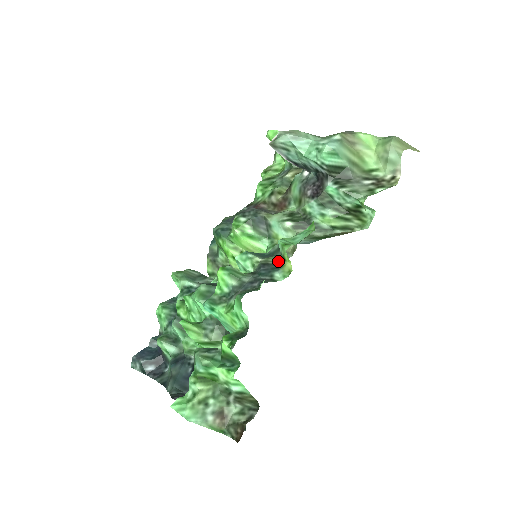
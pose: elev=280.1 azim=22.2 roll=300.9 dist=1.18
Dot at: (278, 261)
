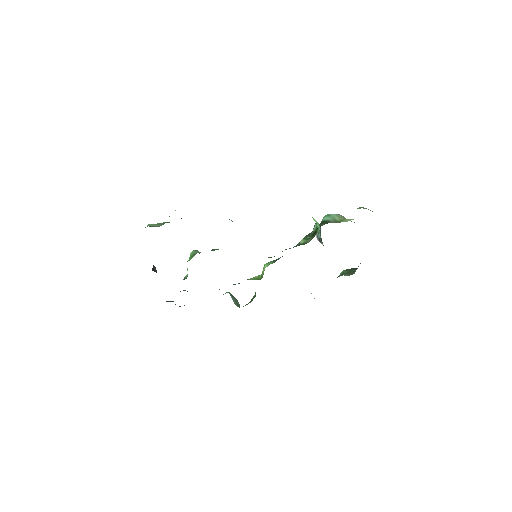
Dot at: occluded
